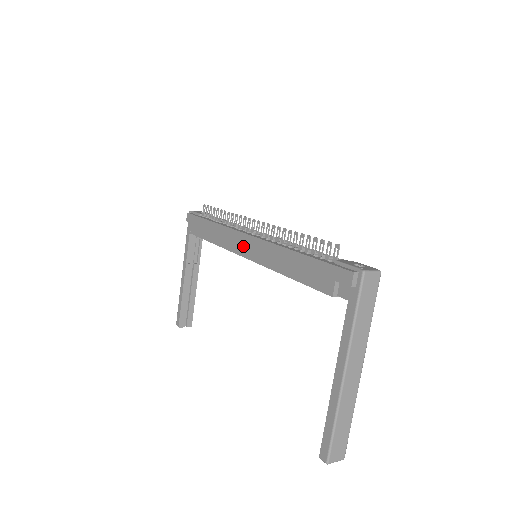
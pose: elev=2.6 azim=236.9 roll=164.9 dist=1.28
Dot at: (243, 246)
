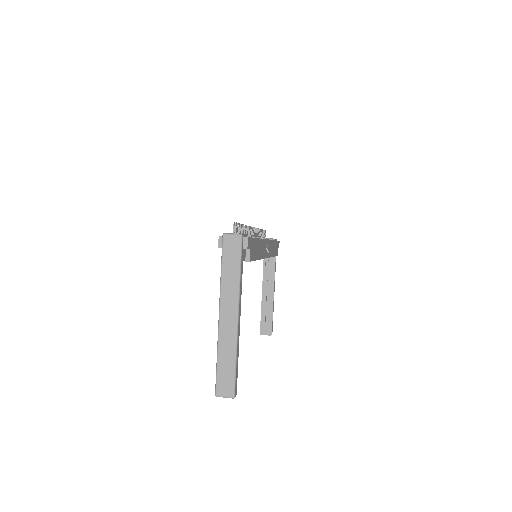
Dot at: occluded
